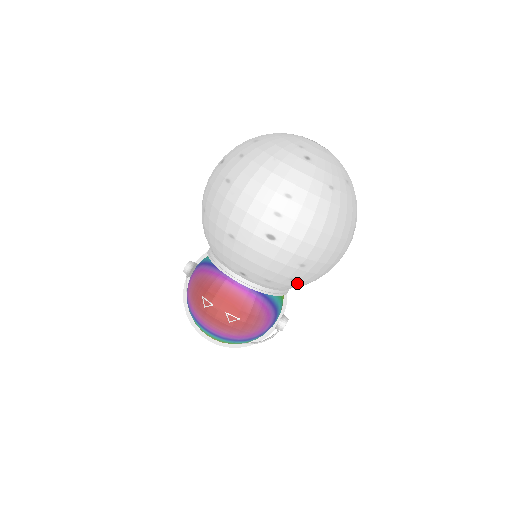
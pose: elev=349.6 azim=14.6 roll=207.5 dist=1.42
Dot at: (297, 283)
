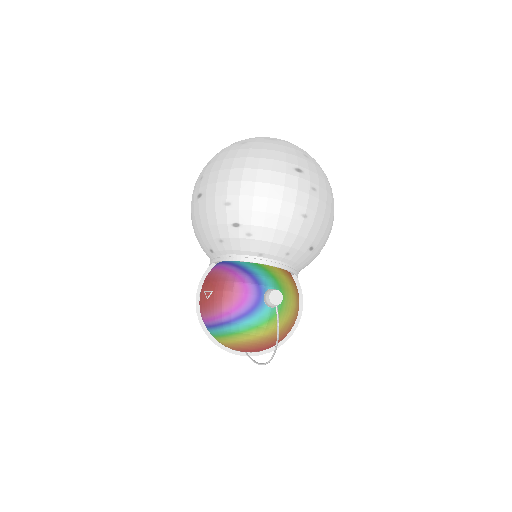
Dot at: (246, 231)
